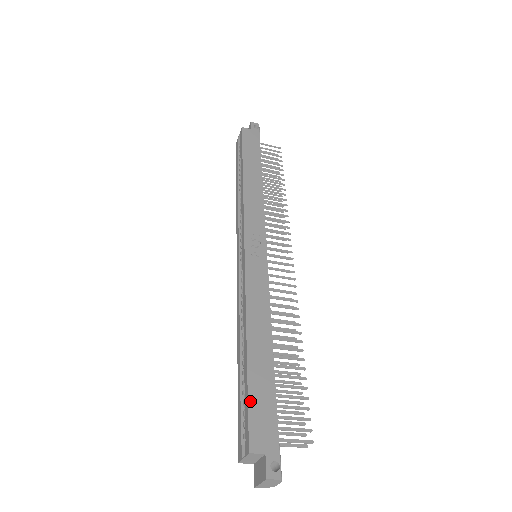
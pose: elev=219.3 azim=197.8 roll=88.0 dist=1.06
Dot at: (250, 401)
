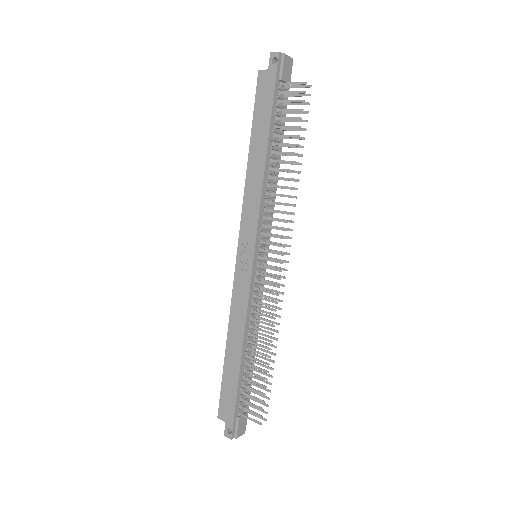
Dot at: (222, 388)
